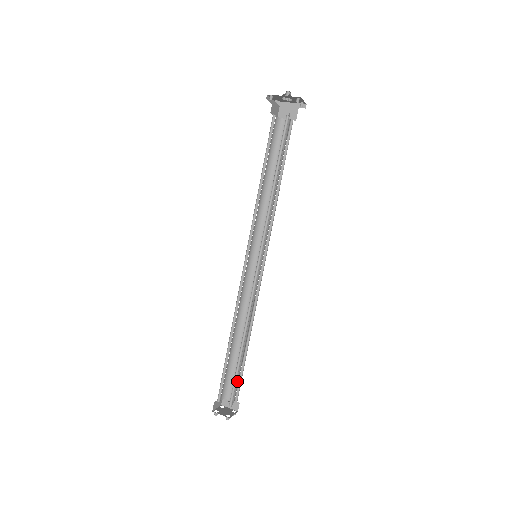
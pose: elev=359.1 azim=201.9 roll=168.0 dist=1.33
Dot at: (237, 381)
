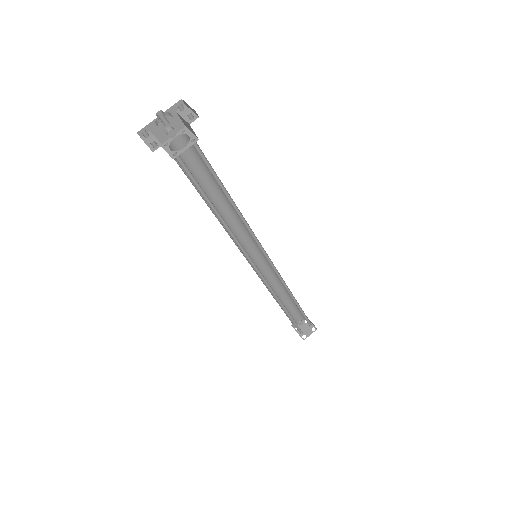
Dot at: (298, 312)
